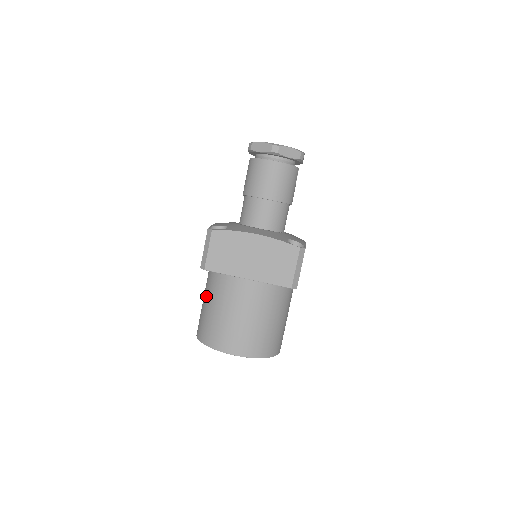
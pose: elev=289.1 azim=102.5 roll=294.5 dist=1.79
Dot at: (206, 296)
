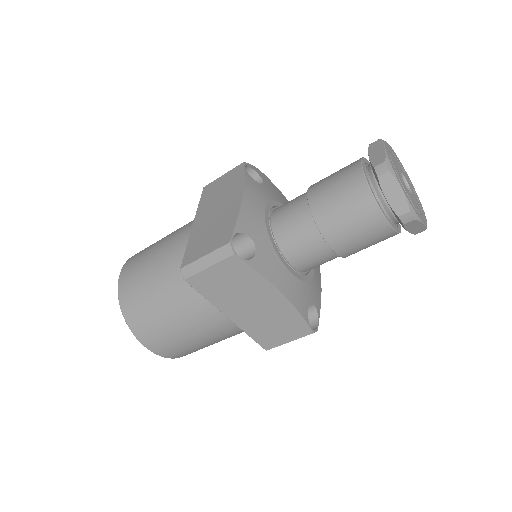
Dot at: (162, 271)
